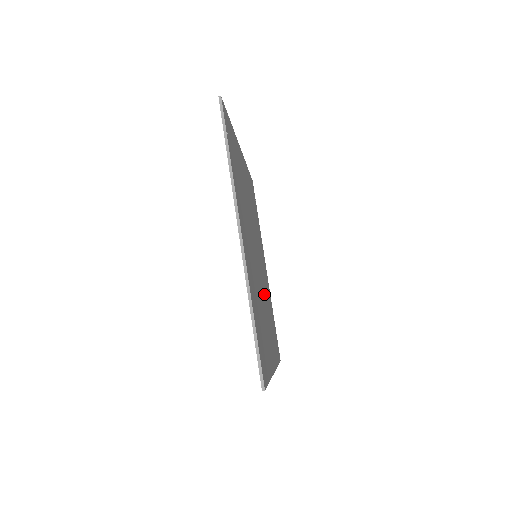
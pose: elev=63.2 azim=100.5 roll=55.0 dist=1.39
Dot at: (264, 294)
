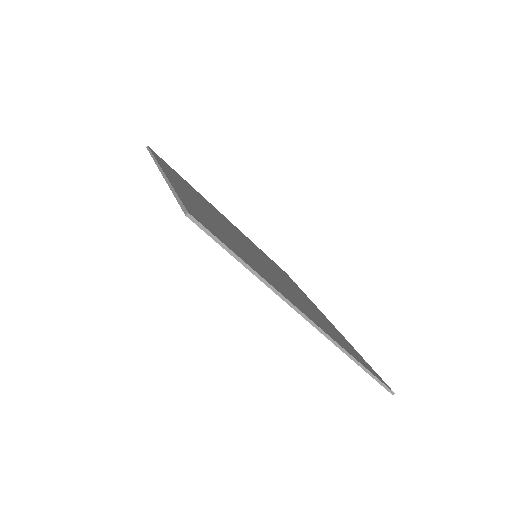
Dot at: (285, 285)
